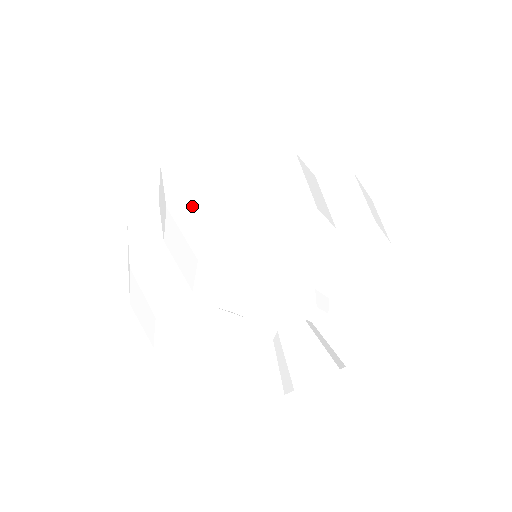
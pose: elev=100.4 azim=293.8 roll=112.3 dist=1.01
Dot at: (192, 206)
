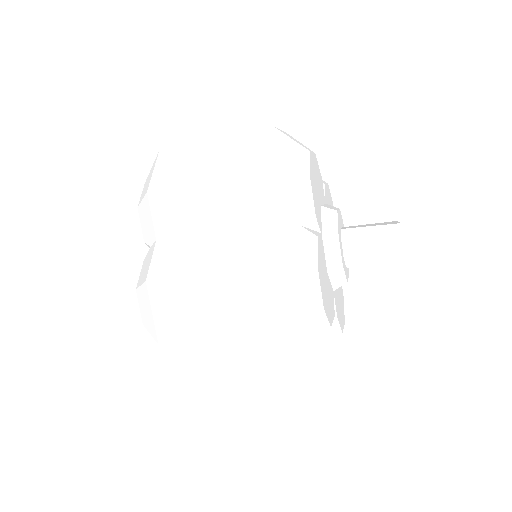
Dot at: (220, 158)
